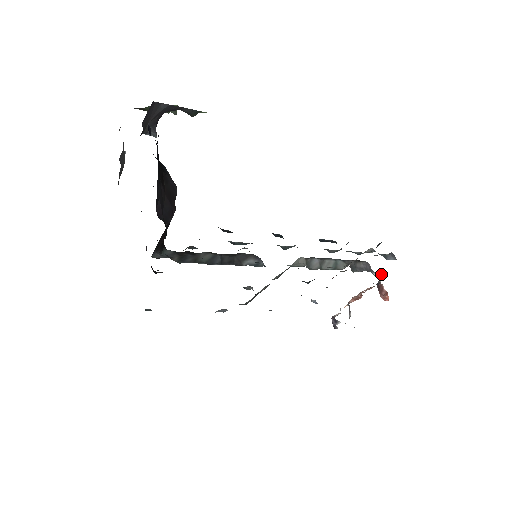
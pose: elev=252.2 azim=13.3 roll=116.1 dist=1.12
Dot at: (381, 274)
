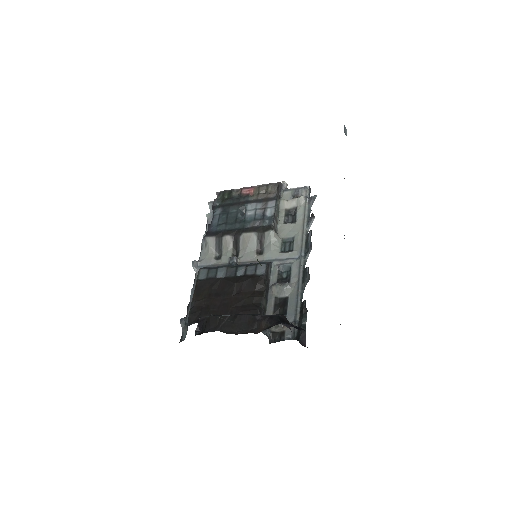
Dot at: occluded
